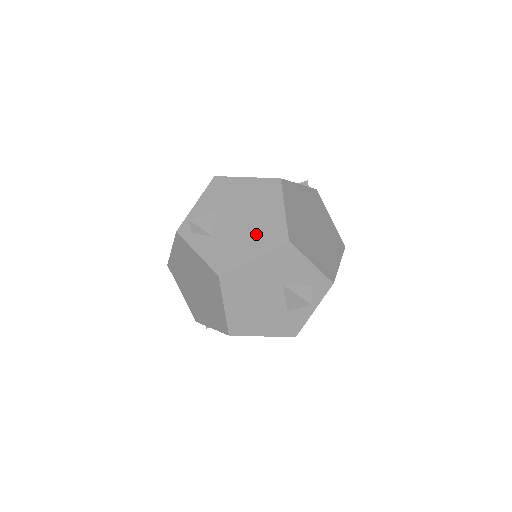
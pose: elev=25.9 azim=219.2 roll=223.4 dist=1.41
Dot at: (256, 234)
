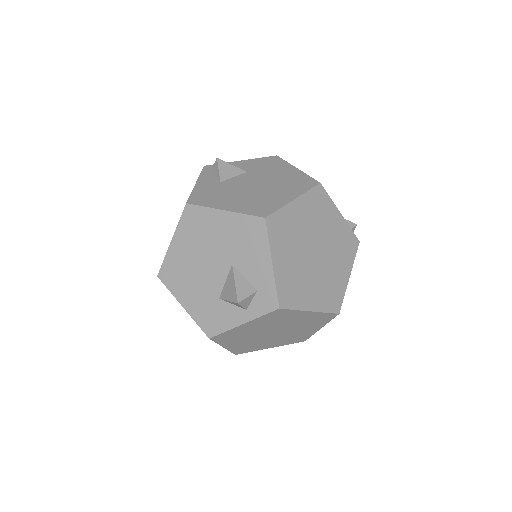
Dot at: (249, 199)
